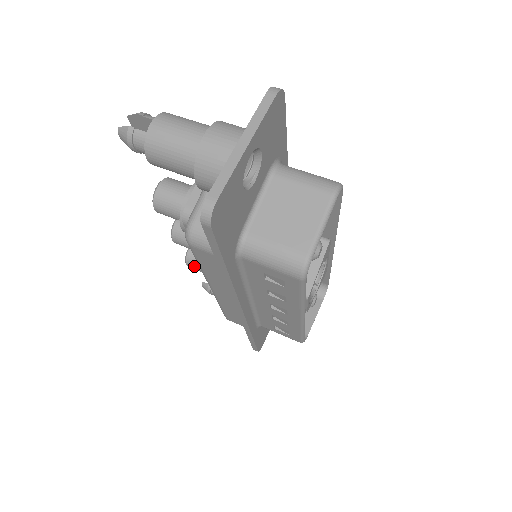
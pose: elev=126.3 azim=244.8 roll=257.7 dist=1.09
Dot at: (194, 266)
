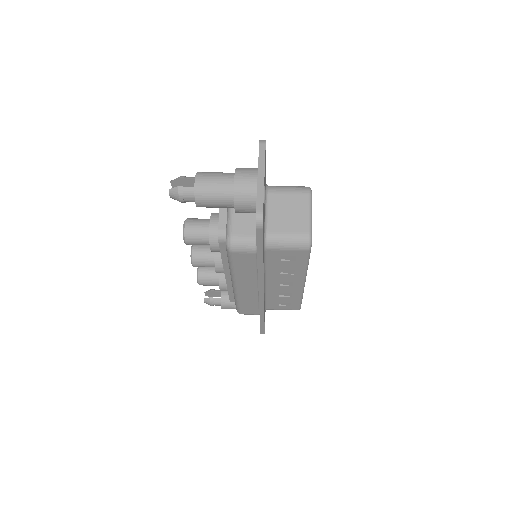
Dot at: (206, 282)
